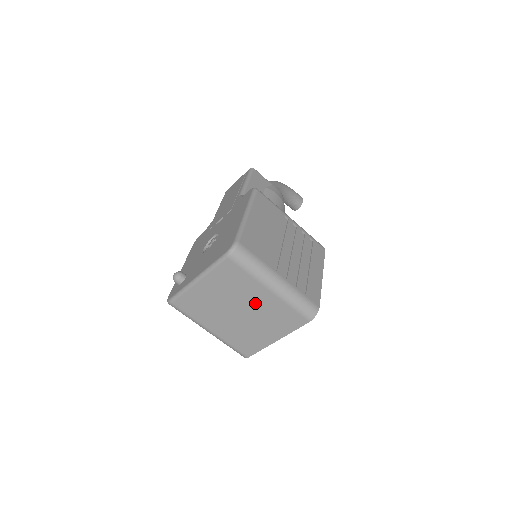
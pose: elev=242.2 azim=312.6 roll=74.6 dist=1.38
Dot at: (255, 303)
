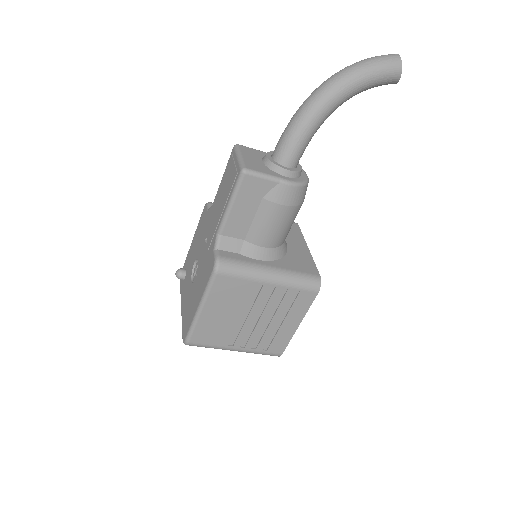
Dot at: occluded
